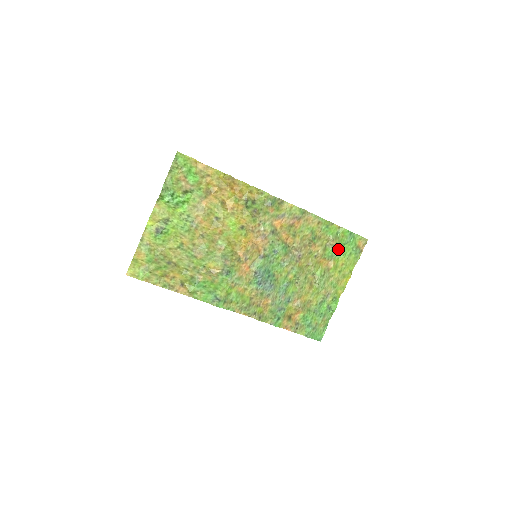
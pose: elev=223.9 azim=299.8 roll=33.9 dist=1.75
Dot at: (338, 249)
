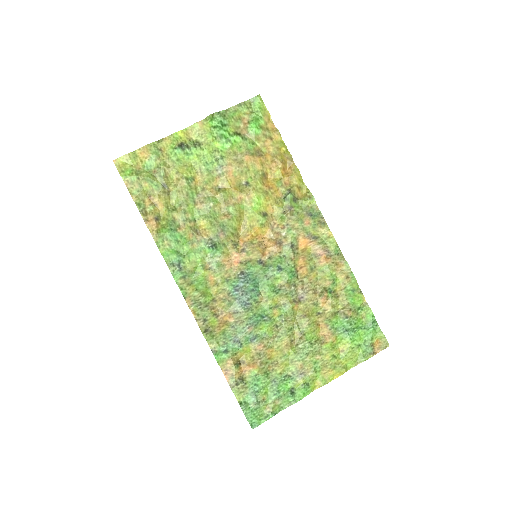
Dot at: (349, 326)
